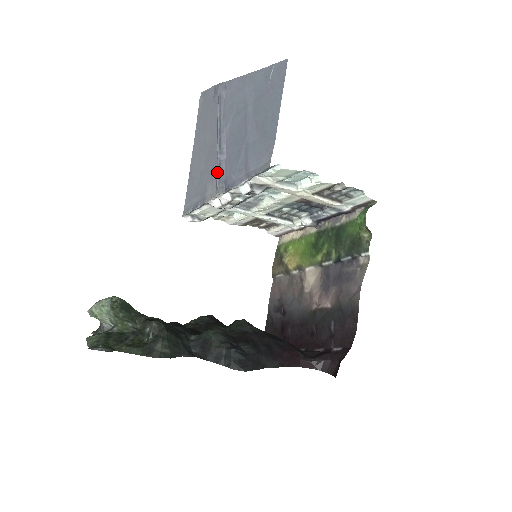
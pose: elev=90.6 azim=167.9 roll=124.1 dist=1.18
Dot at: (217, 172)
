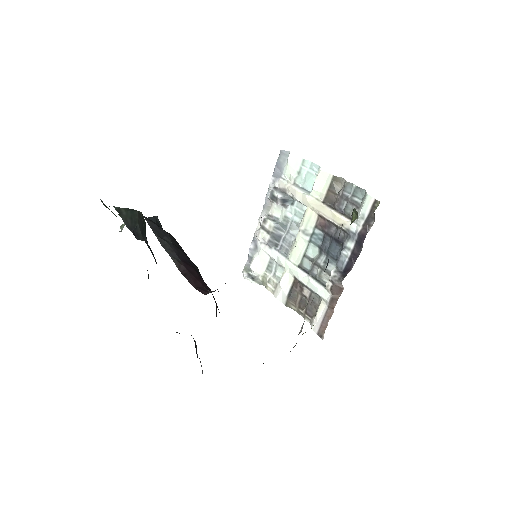
Dot at: occluded
